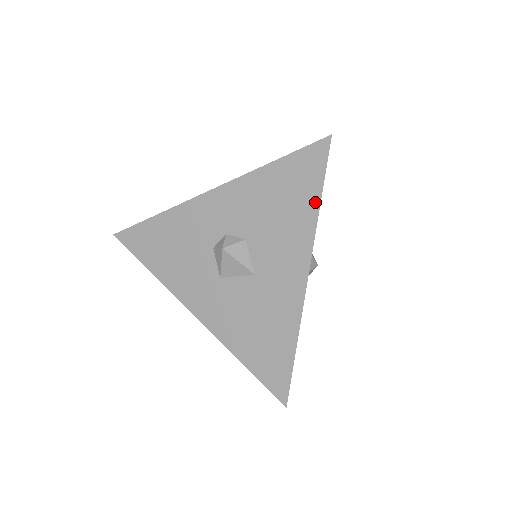
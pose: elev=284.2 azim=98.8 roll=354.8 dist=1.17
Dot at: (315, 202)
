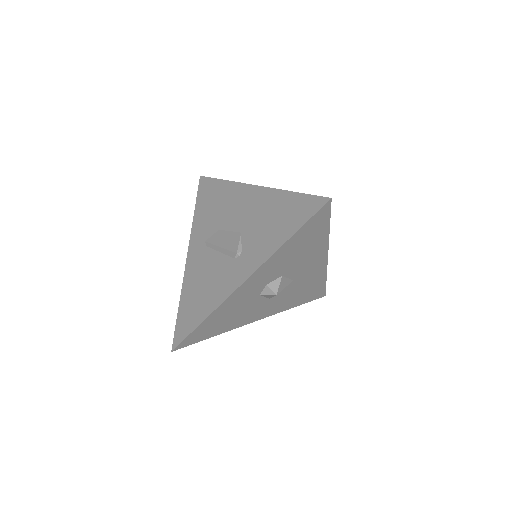
Dot at: (326, 231)
